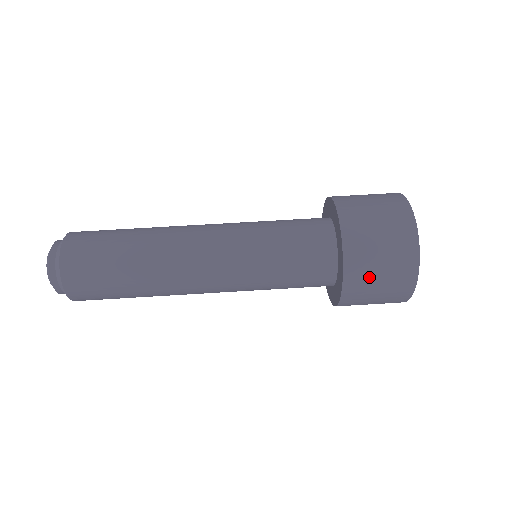
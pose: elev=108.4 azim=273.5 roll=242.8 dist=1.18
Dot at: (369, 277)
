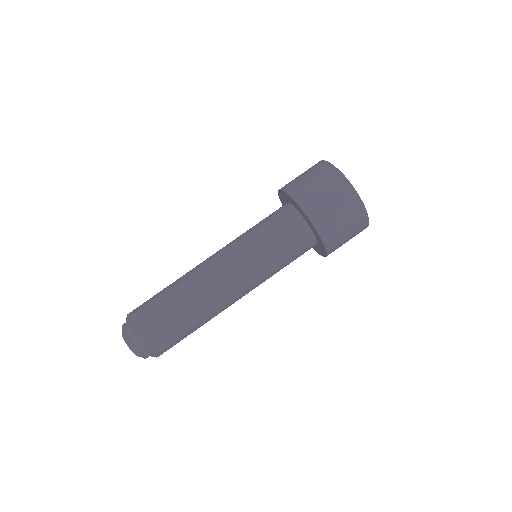
Dot at: occluded
